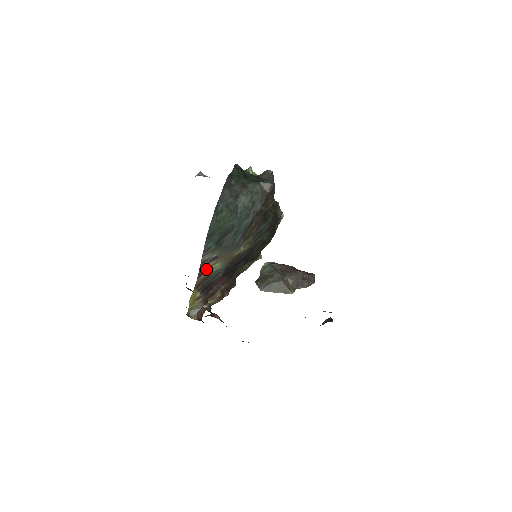
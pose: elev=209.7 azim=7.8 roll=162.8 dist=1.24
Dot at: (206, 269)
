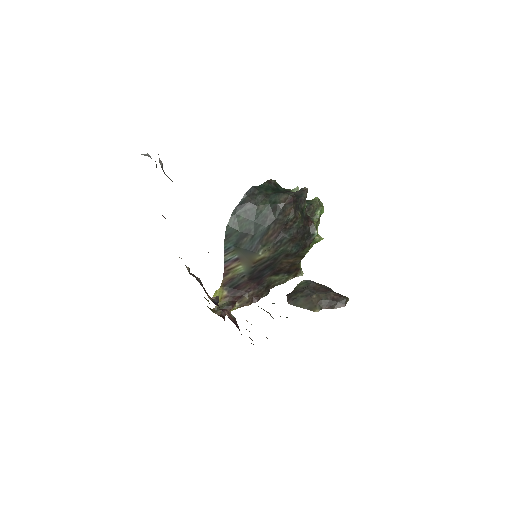
Dot at: (231, 269)
